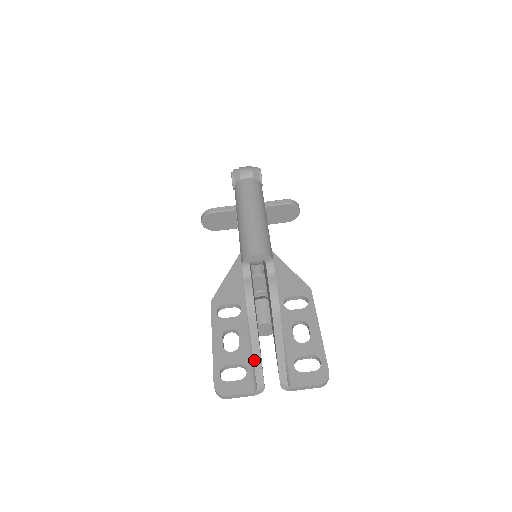
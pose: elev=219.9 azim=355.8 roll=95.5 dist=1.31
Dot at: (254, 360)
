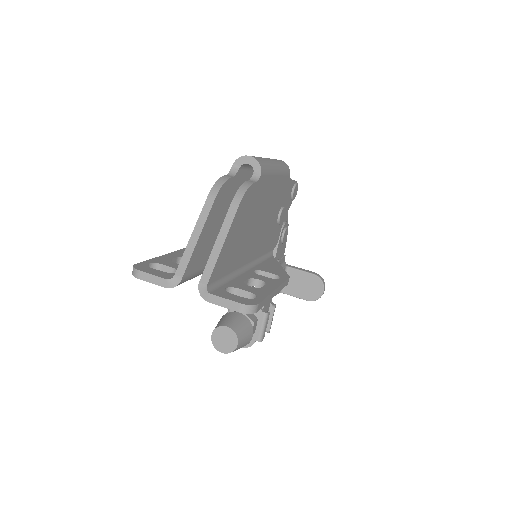
Dot at: (189, 241)
